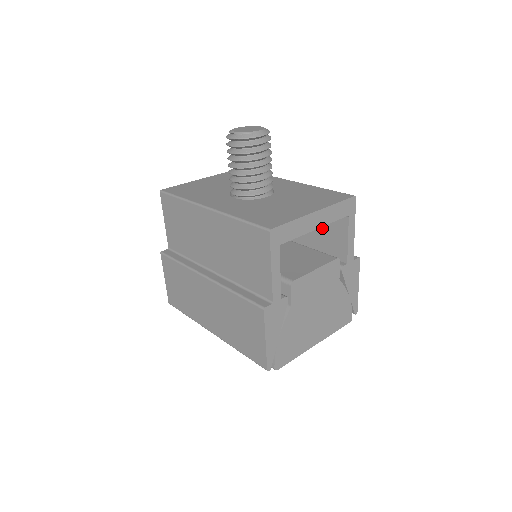
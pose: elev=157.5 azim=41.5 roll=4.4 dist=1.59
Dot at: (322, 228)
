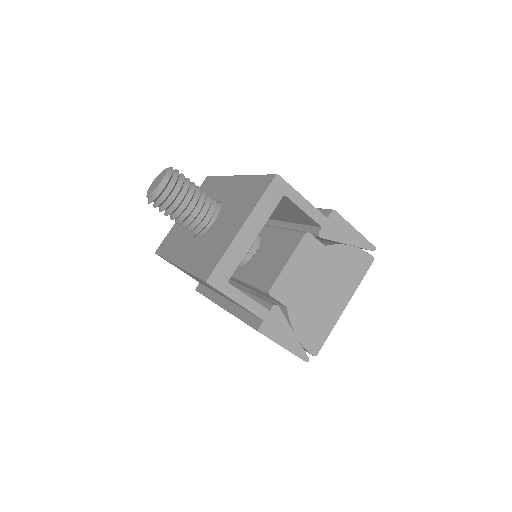
Dot at: (282, 207)
